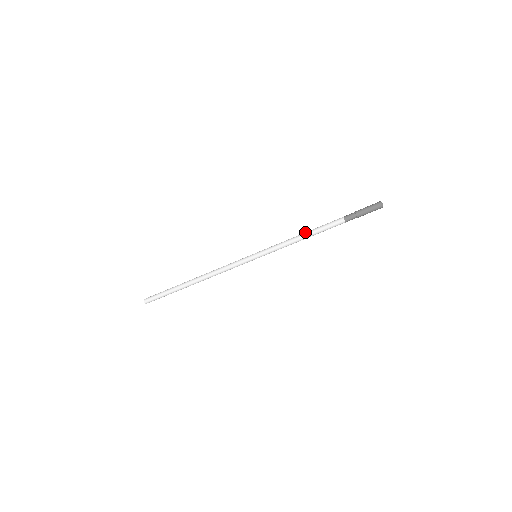
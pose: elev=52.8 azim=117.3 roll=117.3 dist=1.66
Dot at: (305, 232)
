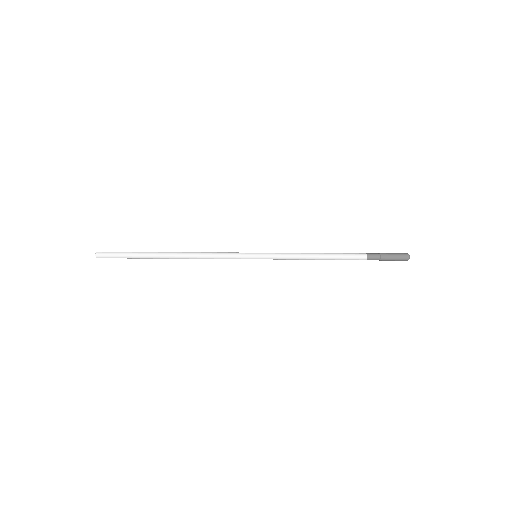
Dot at: occluded
